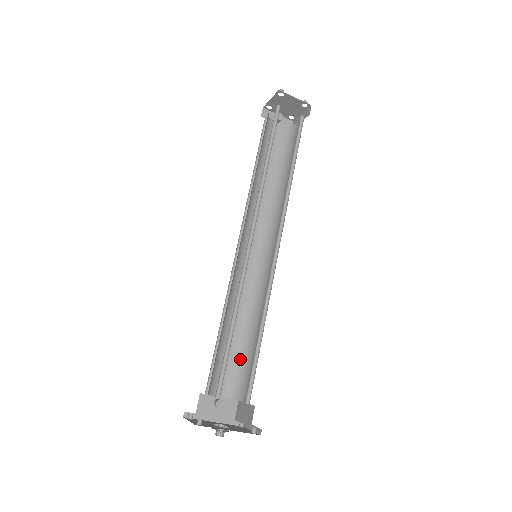
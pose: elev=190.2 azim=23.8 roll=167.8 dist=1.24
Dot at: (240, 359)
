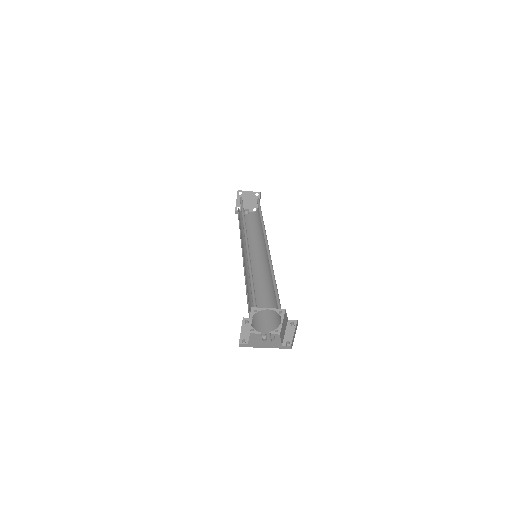
Dot at: (270, 310)
